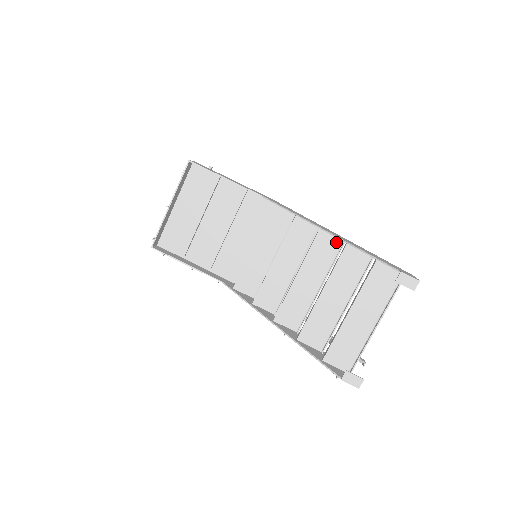
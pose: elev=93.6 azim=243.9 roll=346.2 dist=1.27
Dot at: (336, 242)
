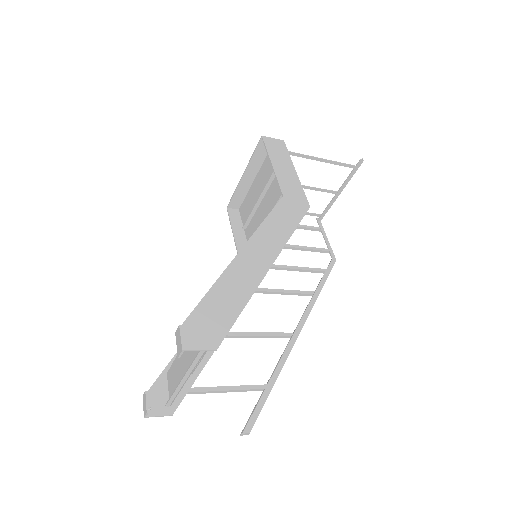
Dot at: occluded
